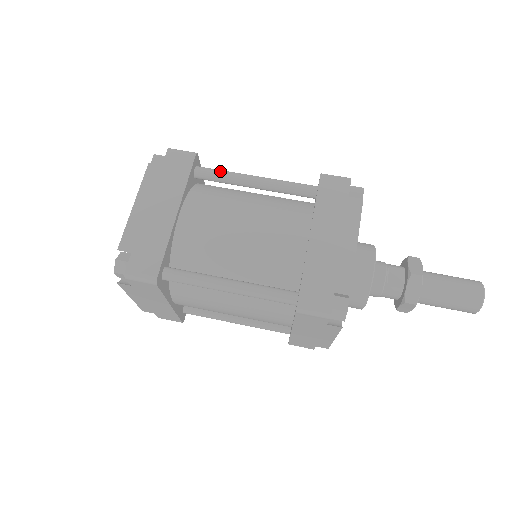
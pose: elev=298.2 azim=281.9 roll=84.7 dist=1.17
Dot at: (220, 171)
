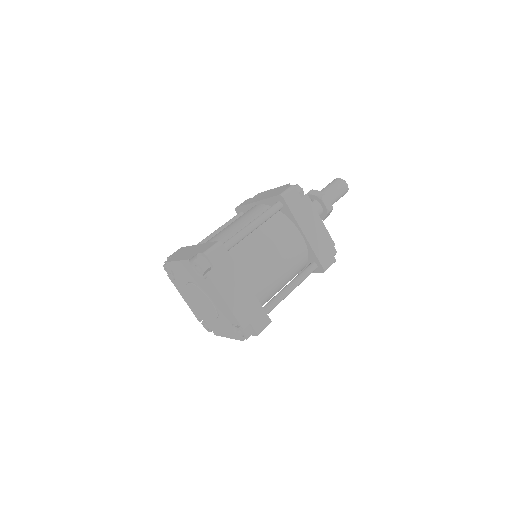
Dot at: (198, 243)
